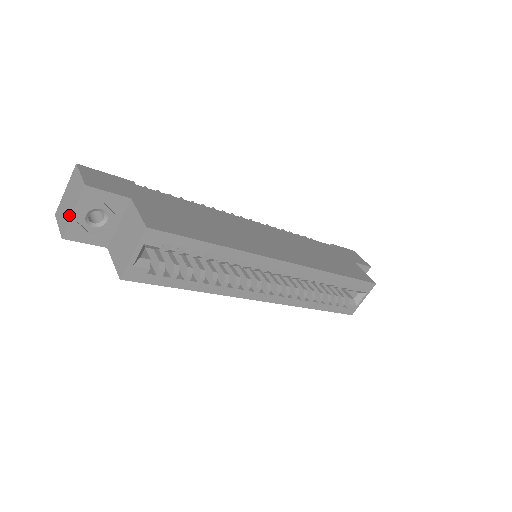
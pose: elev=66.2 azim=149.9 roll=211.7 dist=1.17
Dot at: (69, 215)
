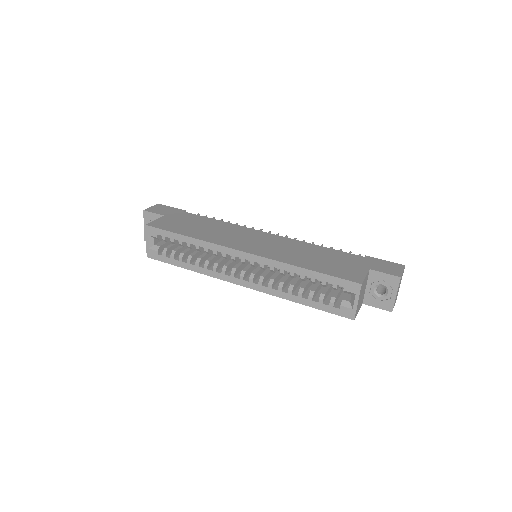
Dot at: occluded
